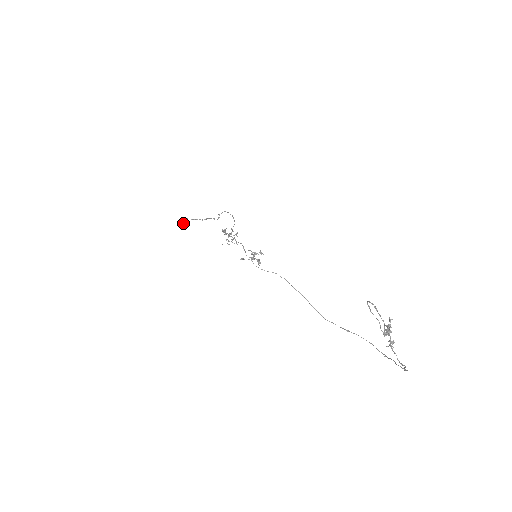
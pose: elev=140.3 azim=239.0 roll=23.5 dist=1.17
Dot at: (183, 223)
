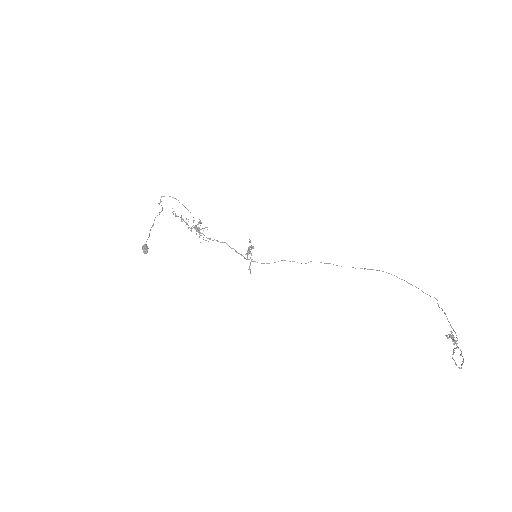
Dot at: (147, 250)
